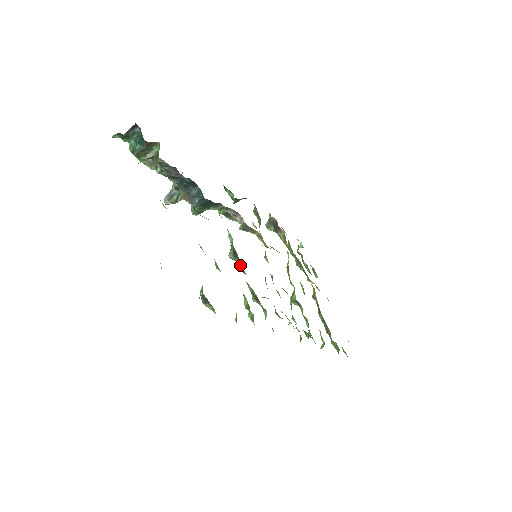
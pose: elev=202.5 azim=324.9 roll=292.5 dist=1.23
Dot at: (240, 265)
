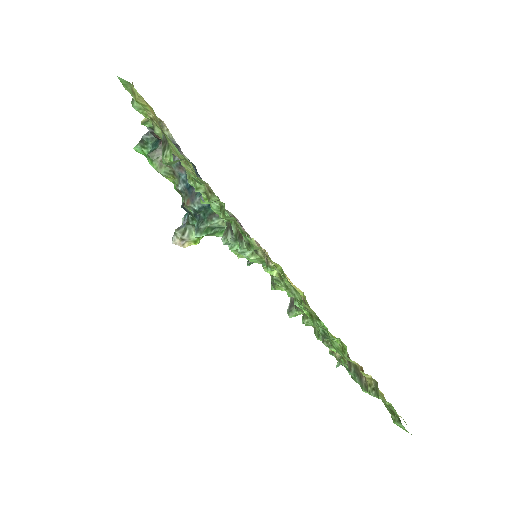
Dot at: occluded
